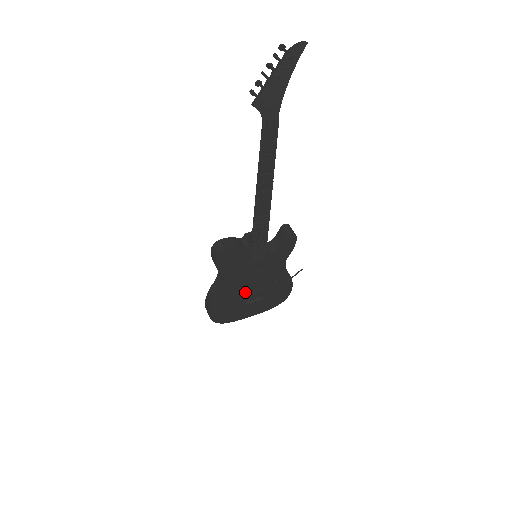
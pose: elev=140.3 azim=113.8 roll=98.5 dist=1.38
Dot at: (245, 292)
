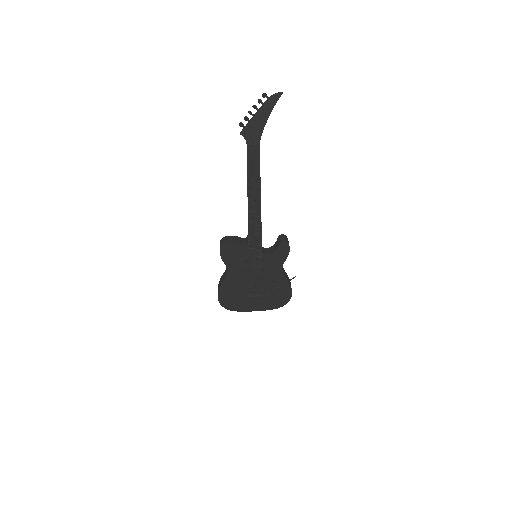
Dot at: (248, 286)
